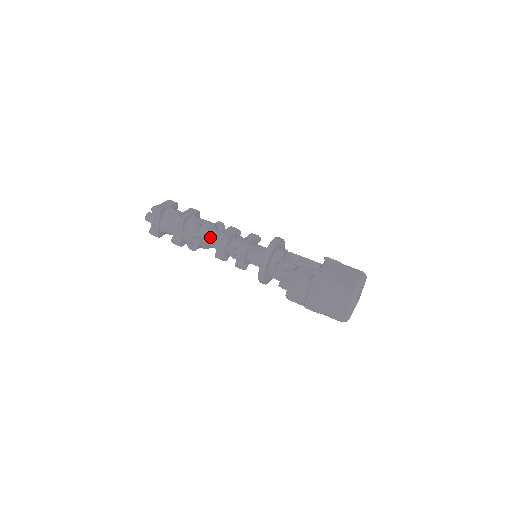
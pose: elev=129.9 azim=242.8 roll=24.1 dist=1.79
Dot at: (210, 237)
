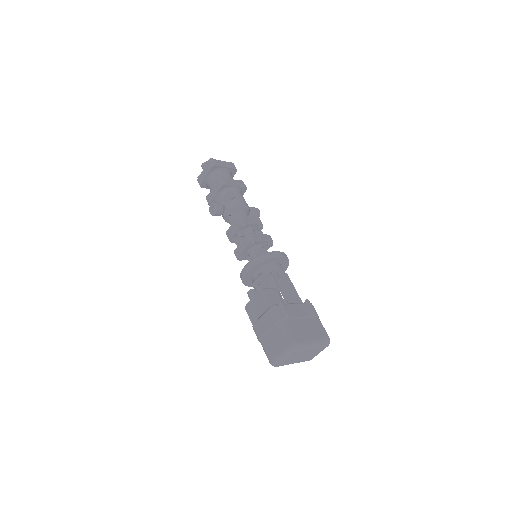
Dot at: (234, 214)
